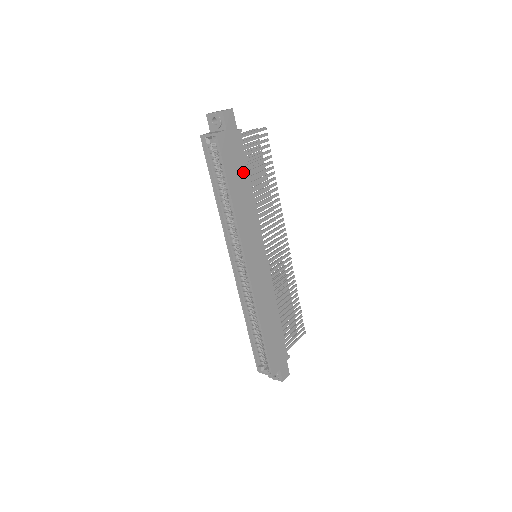
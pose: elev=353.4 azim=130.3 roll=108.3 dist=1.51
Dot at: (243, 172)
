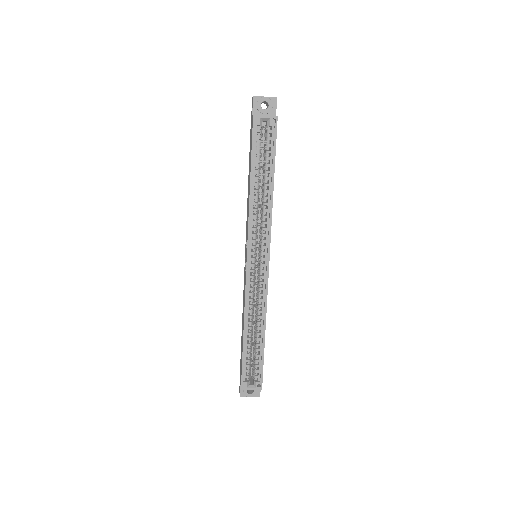
Dot at: occluded
